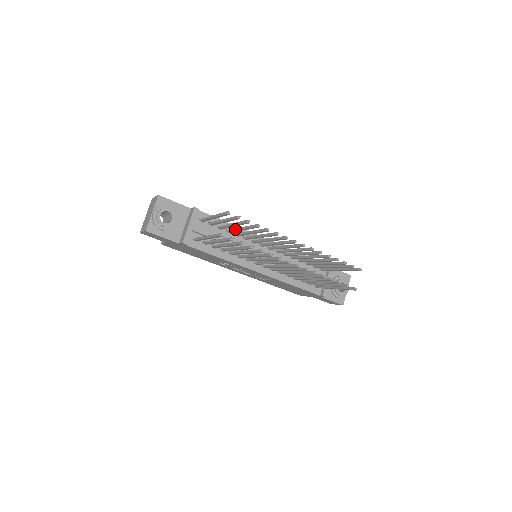
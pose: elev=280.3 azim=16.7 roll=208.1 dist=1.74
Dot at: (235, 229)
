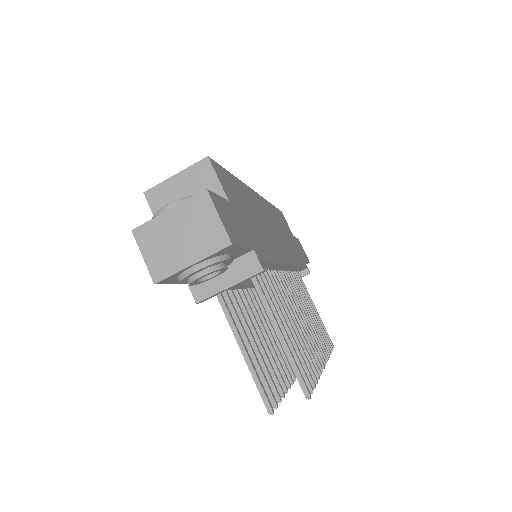
Dot at: (279, 303)
